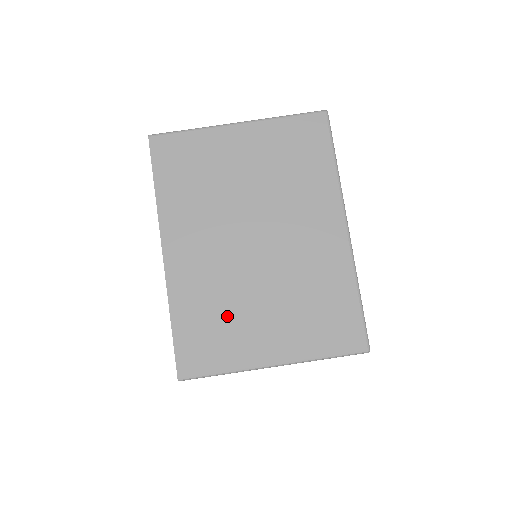
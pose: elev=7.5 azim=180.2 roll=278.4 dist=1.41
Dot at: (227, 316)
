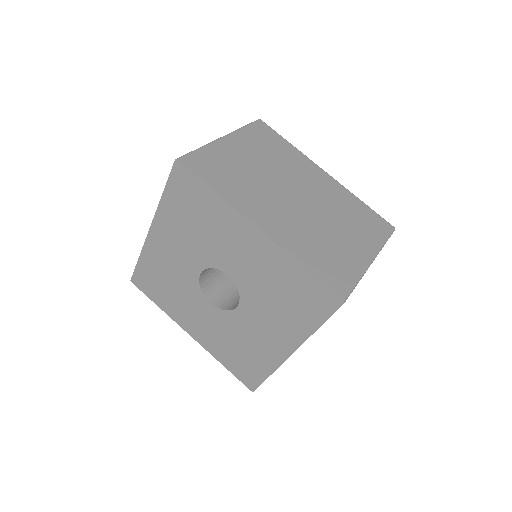
Dot at: (327, 246)
